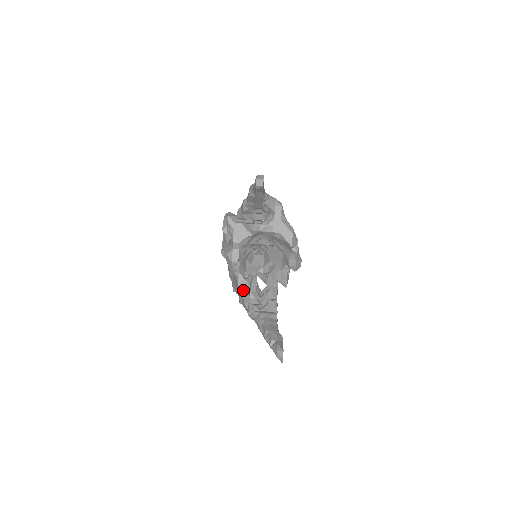
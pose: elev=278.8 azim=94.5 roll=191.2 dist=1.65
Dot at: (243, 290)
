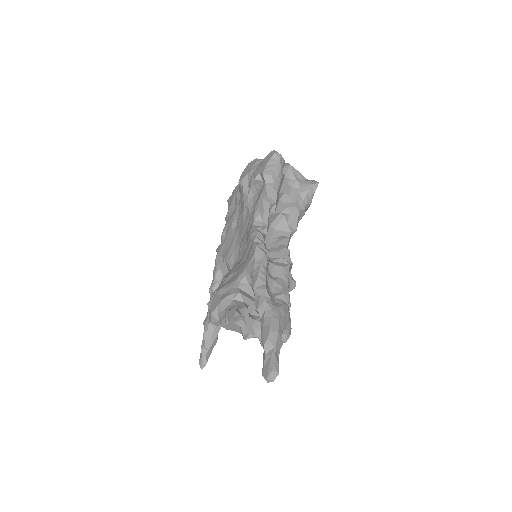
Dot at: occluded
